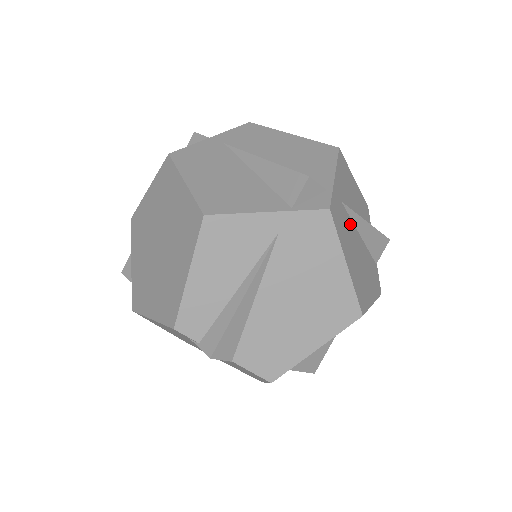
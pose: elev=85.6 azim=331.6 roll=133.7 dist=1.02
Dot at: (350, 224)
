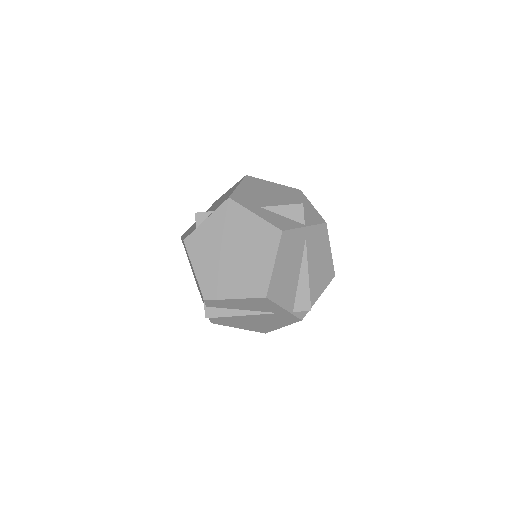
Dot at: occluded
